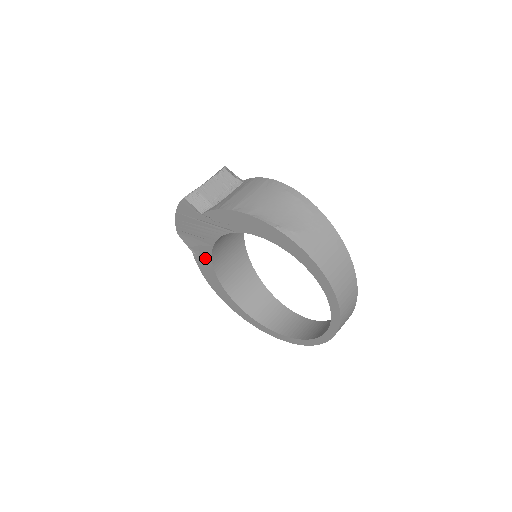
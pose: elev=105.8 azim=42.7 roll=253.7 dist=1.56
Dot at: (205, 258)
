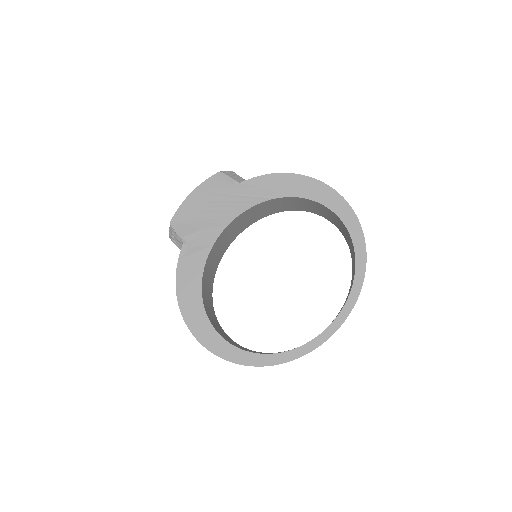
Dot at: (201, 247)
